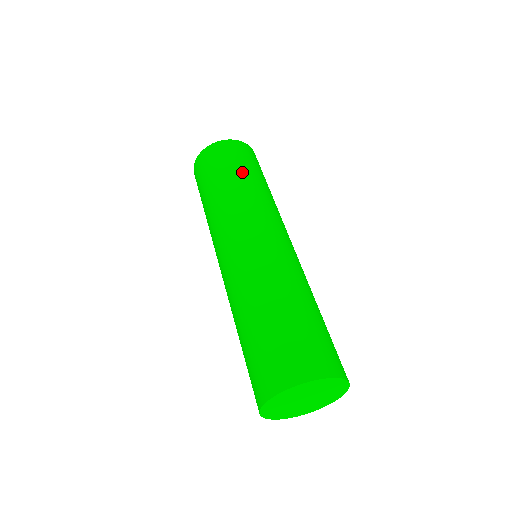
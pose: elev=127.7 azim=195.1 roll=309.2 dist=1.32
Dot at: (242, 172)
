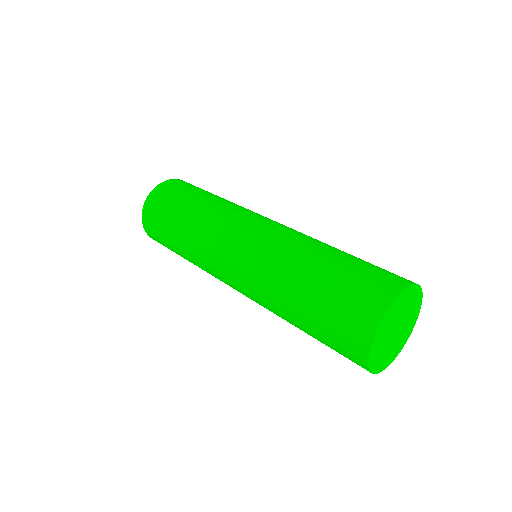
Dot at: (199, 195)
